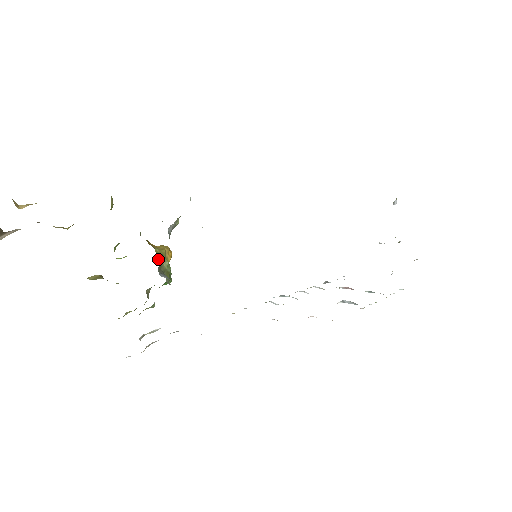
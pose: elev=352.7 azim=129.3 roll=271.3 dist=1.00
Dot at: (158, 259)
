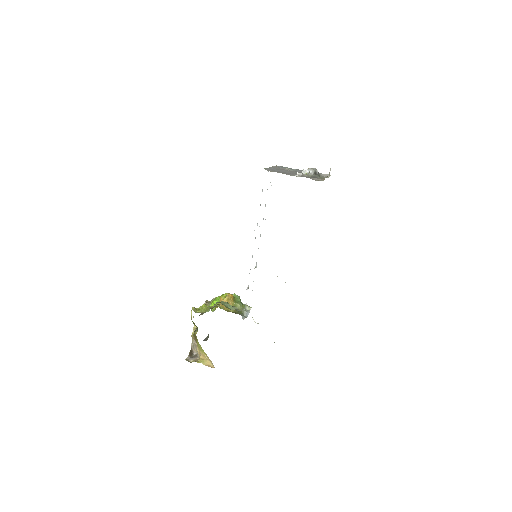
Dot at: occluded
